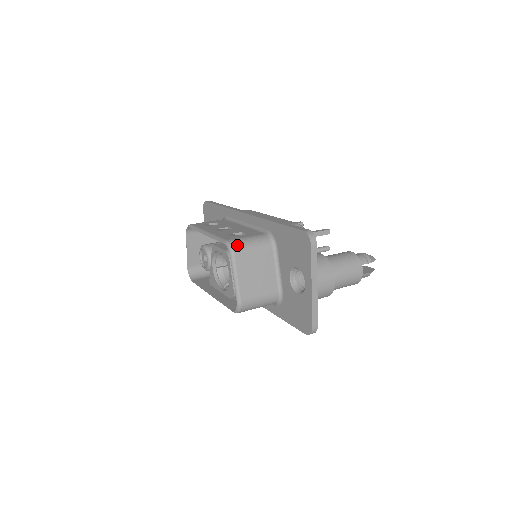
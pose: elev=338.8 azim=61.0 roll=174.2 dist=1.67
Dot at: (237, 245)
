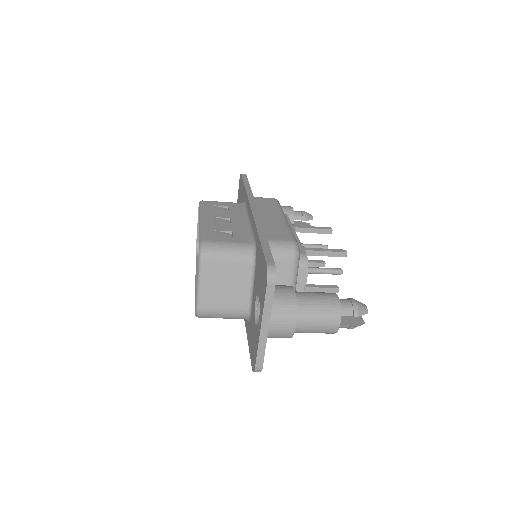
Dot at: (209, 249)
